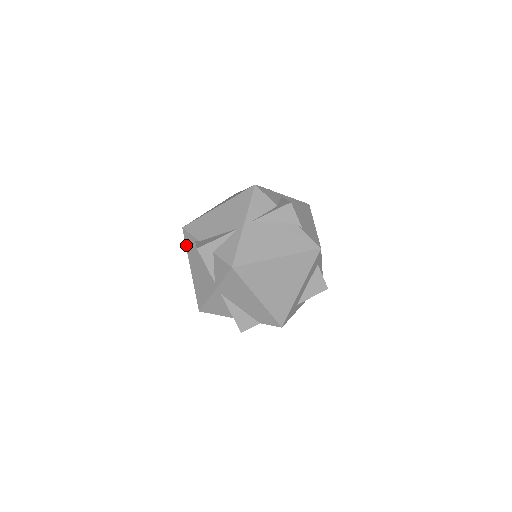
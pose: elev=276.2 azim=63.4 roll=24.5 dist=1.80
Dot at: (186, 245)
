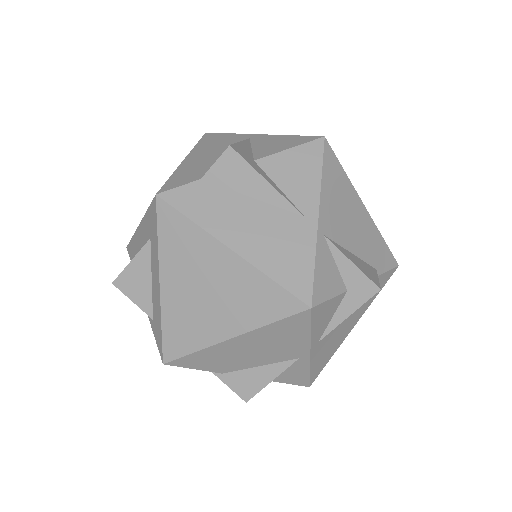
Dot at: occluded
